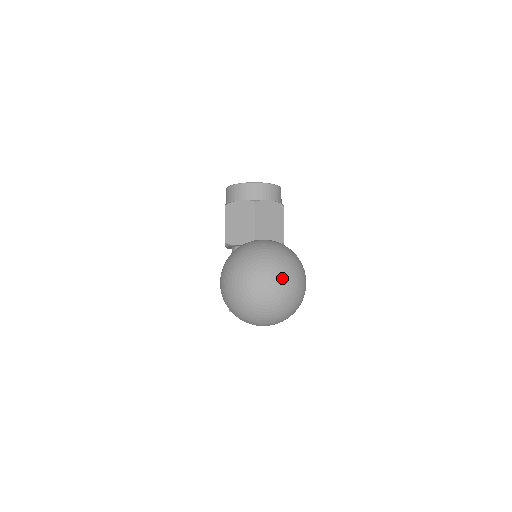
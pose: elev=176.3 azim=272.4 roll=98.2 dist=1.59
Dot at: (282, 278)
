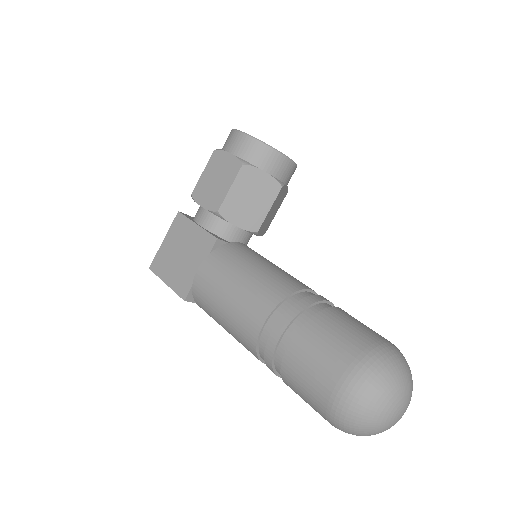
Dot at: occluded
